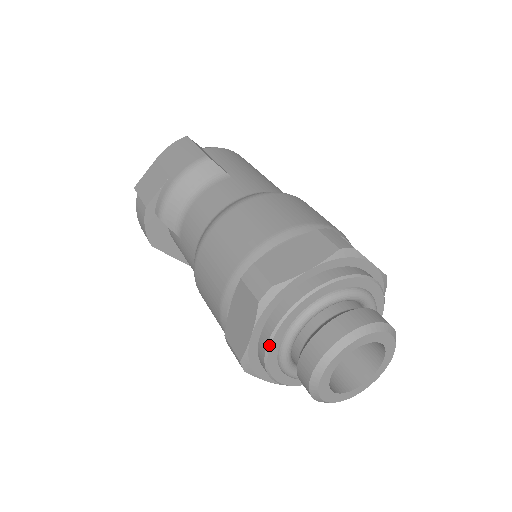
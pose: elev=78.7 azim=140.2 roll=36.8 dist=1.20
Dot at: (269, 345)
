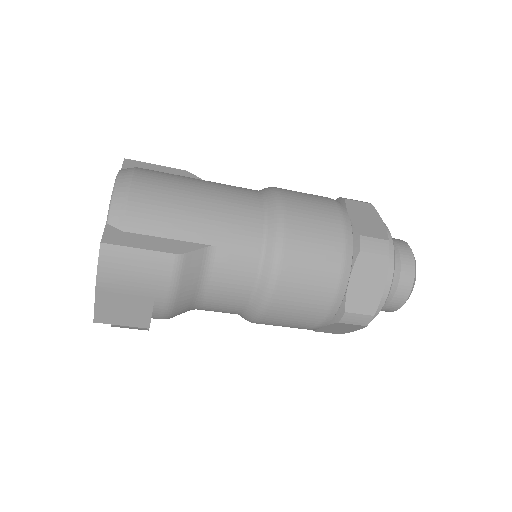
Dot at: occluded
